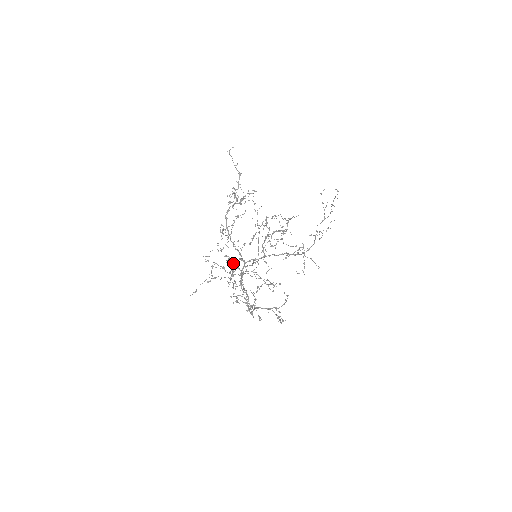
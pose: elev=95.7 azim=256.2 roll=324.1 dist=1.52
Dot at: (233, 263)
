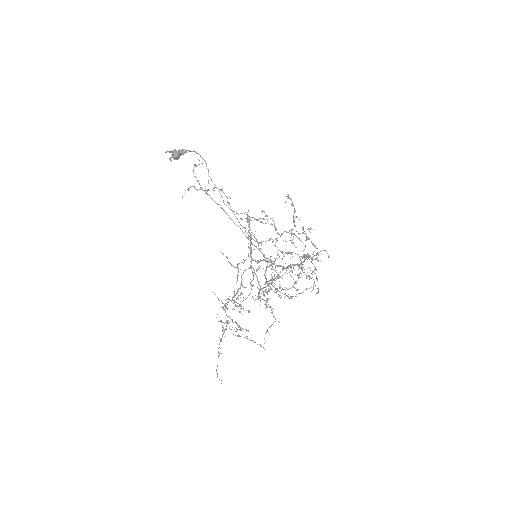
Dot at: (179, 157)
